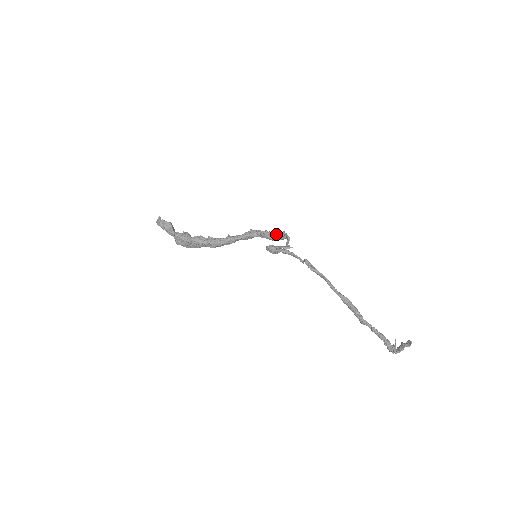
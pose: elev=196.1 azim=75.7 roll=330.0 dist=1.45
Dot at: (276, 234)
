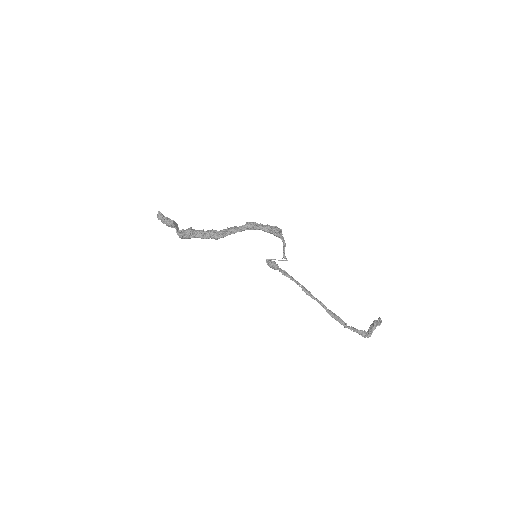
Dot at: (272, 233)
